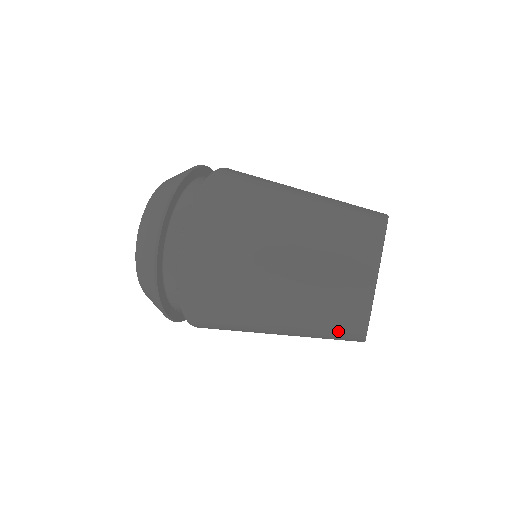
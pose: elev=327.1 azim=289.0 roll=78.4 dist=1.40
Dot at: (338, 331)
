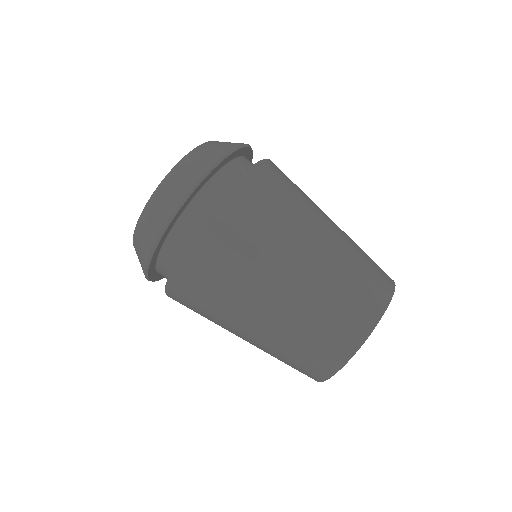
Dot at: occluded
